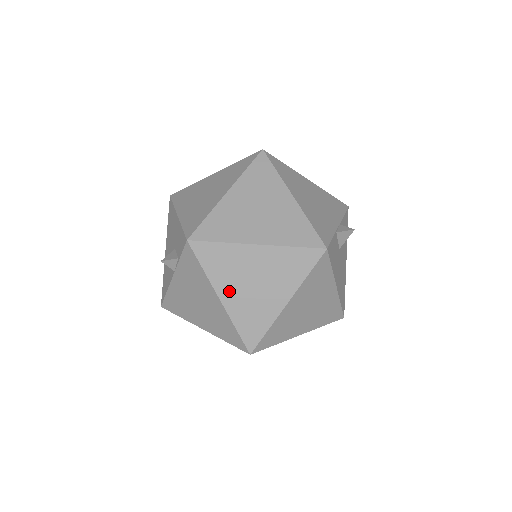
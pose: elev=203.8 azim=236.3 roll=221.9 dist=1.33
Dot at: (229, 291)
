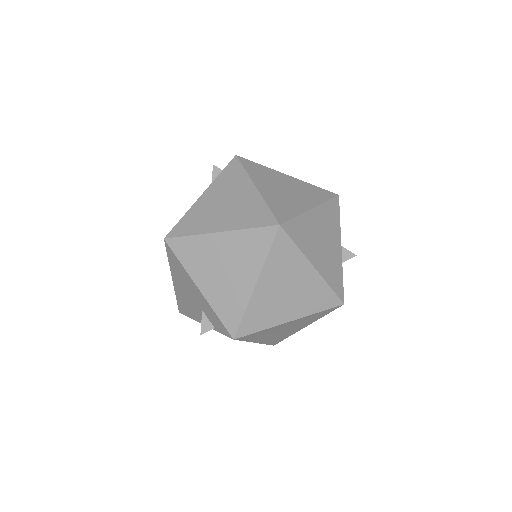
Dot at: (264, 339)
